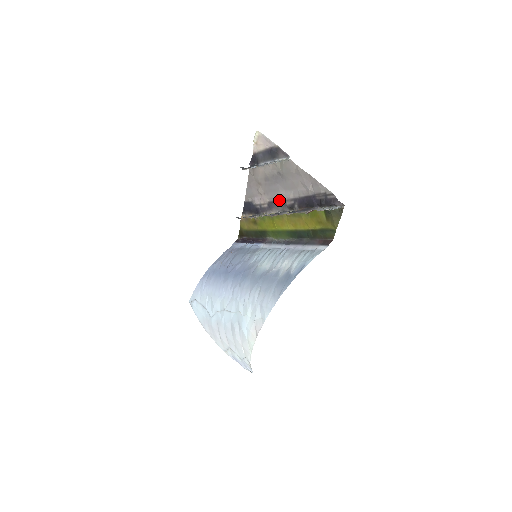
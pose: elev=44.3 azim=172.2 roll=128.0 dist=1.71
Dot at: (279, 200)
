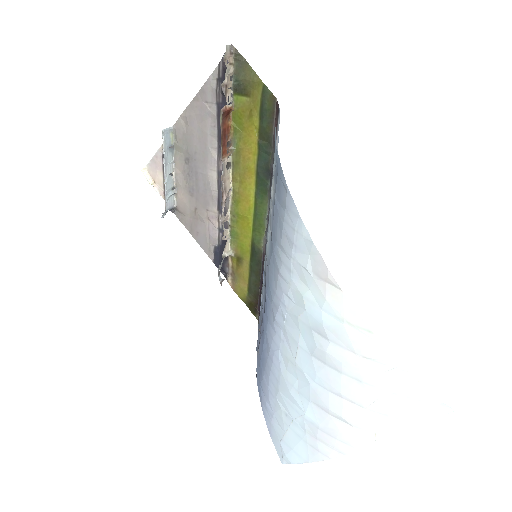
Dot at: (217, 184)
